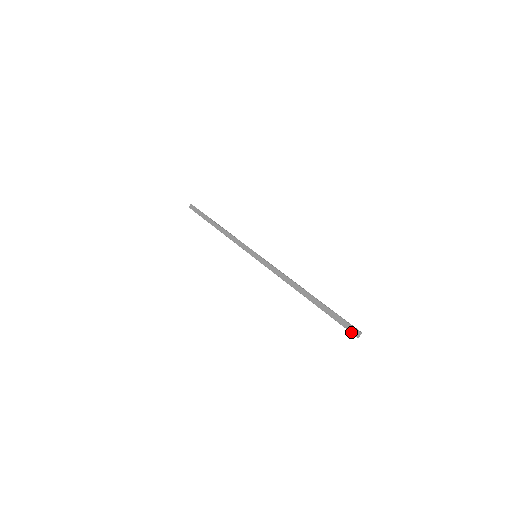
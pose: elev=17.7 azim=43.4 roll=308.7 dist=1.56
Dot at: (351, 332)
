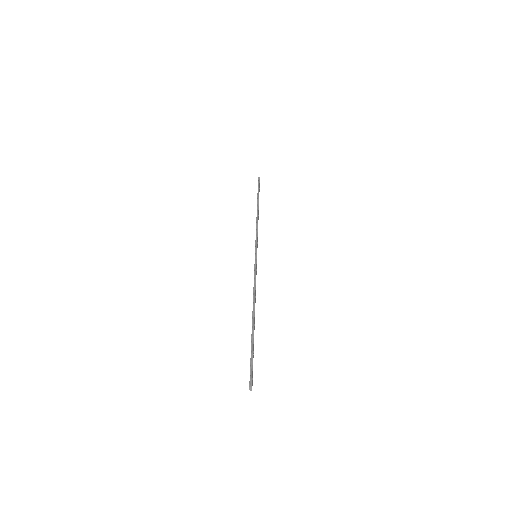
Dot at: (250, 382)
